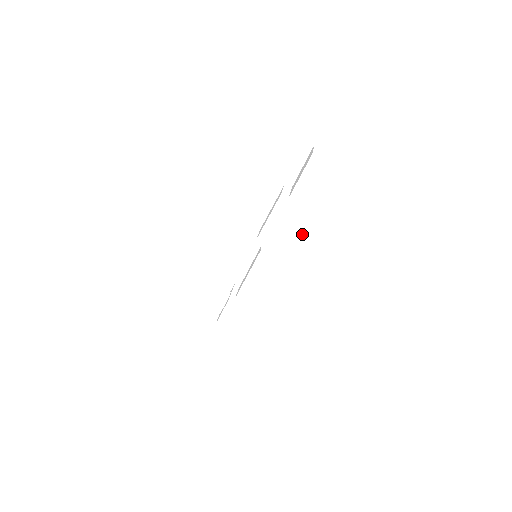
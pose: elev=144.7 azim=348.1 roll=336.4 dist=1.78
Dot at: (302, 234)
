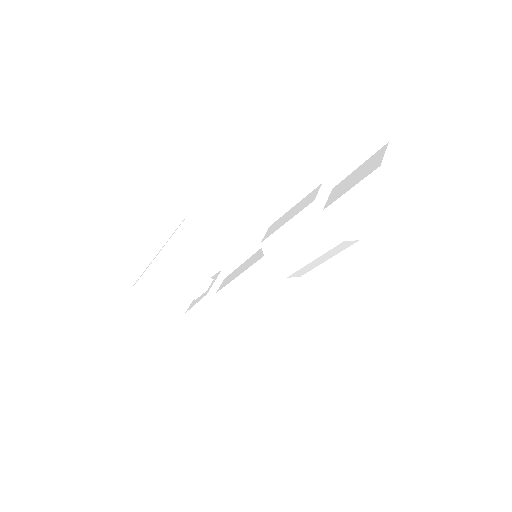
Dot at: (326, 258)
